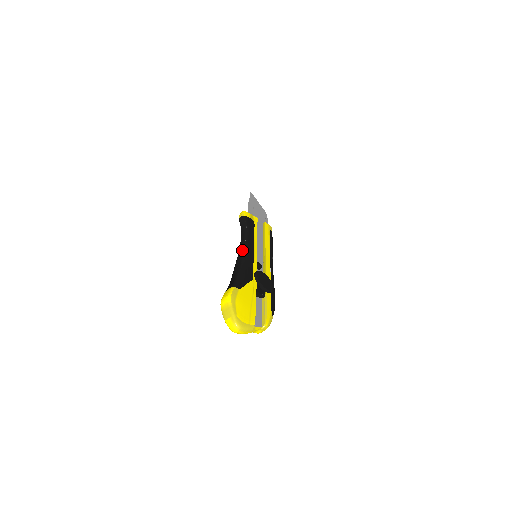
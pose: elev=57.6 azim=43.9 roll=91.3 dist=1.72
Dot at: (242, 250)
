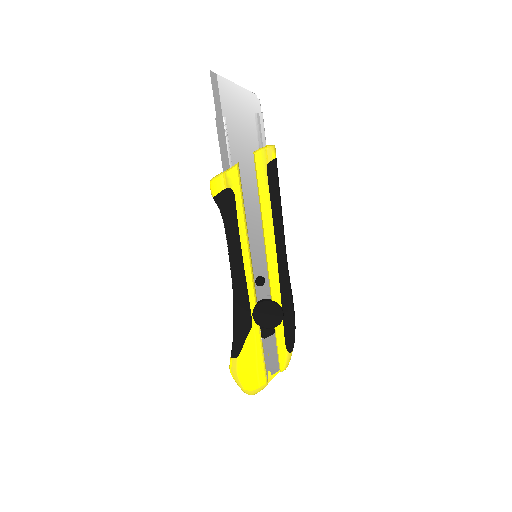
Dot at: (231, 277)
